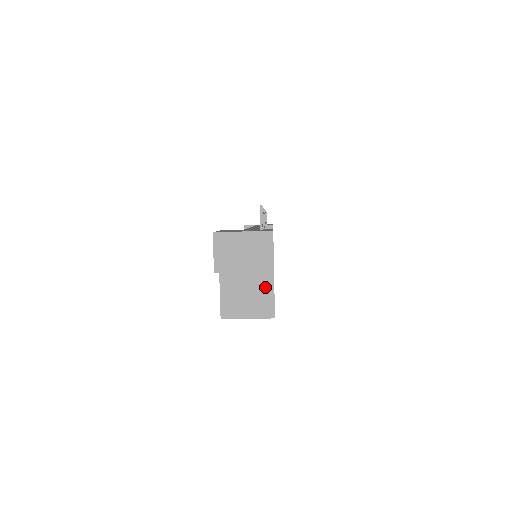
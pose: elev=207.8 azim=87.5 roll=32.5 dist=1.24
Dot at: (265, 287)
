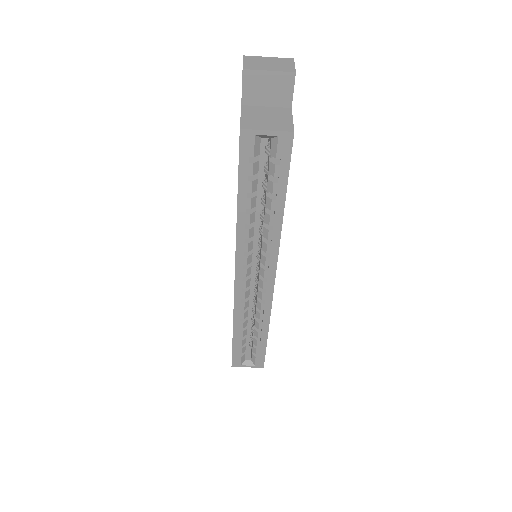
Dot at: (284, 116)
